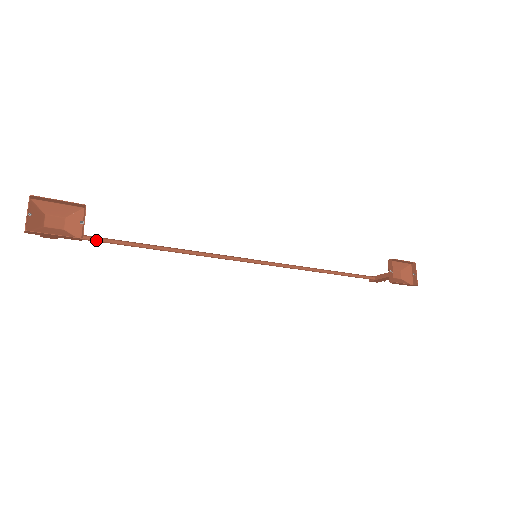
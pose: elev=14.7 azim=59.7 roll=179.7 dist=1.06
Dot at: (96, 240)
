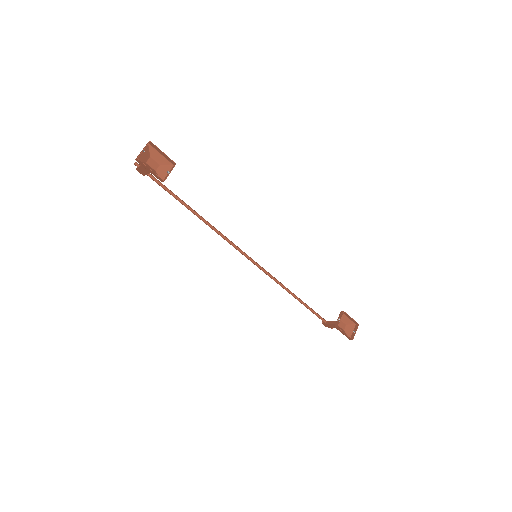
Dot at: (166, 189)
